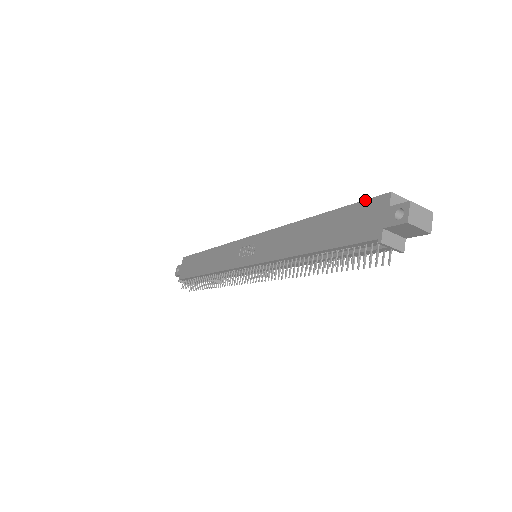
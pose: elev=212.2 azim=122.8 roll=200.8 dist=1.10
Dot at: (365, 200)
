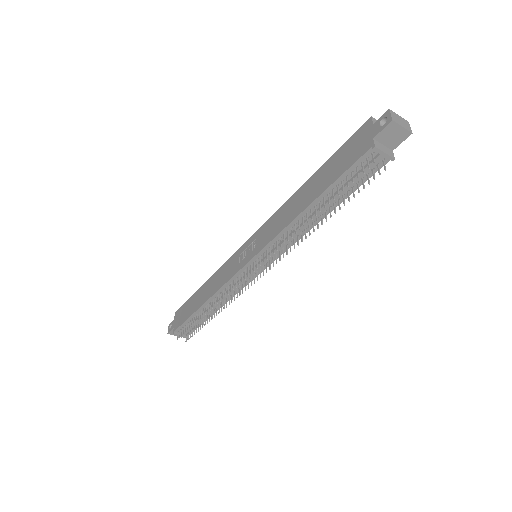
Dot at: (351, 136)
